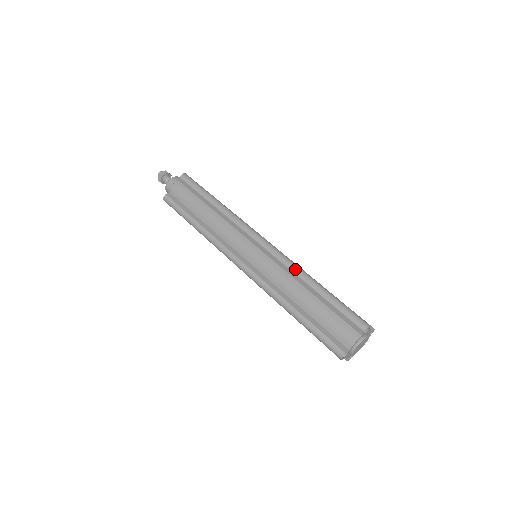
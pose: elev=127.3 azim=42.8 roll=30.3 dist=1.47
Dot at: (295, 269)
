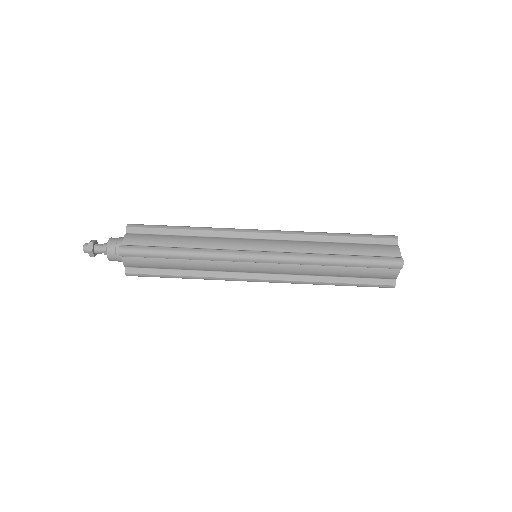
Dot at: (309, 232)
